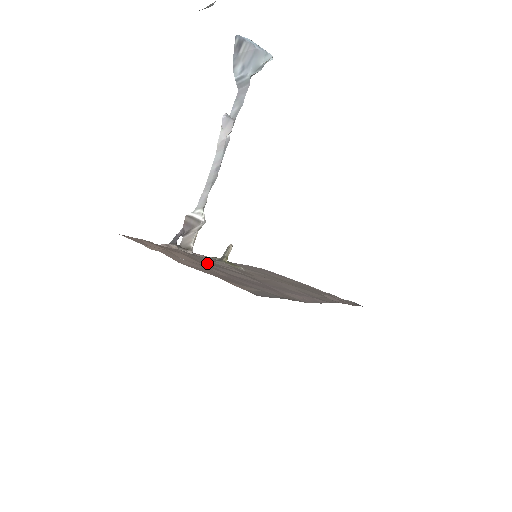
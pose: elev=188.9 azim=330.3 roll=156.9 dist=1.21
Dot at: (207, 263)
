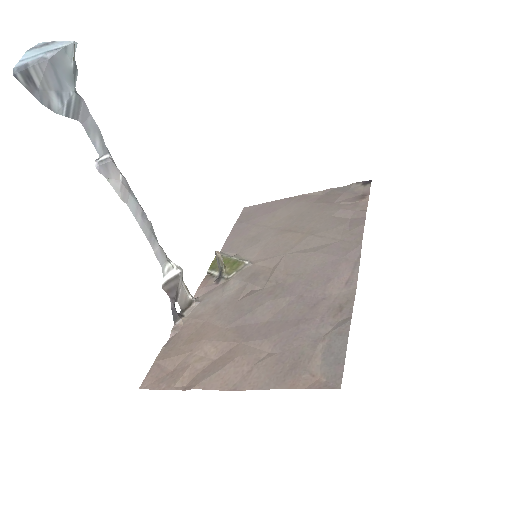
Dot at: (229, 321)
